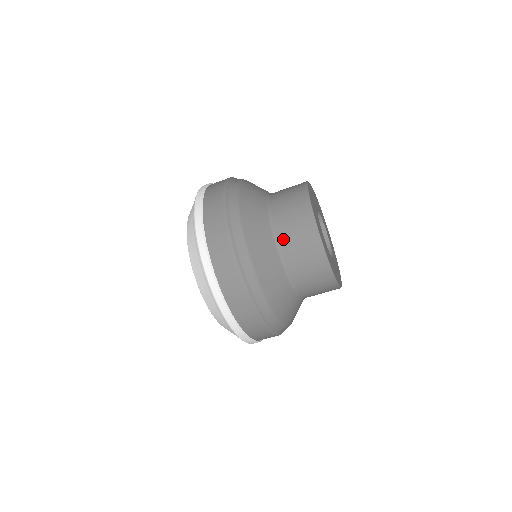
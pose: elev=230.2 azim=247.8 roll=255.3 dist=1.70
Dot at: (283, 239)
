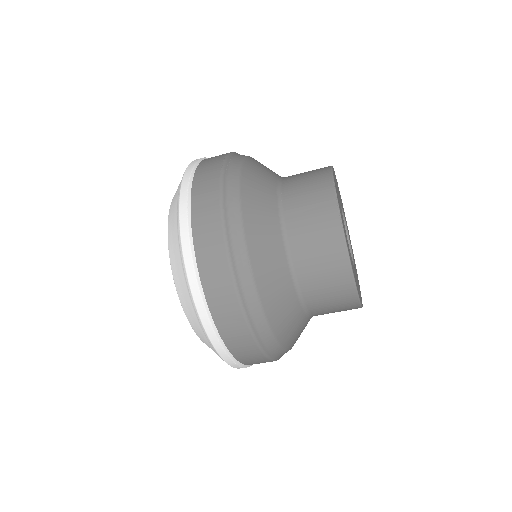
Dot at: (290, 210)
